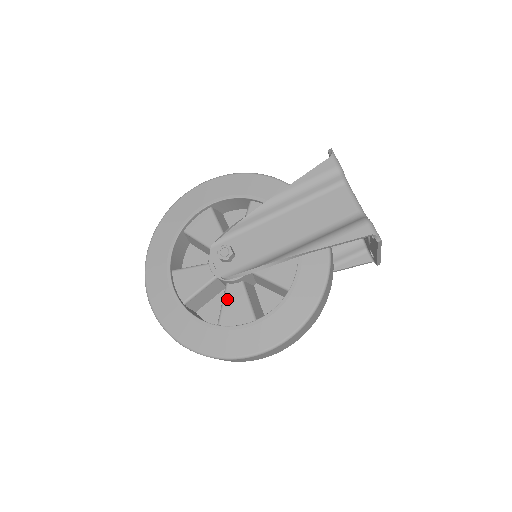
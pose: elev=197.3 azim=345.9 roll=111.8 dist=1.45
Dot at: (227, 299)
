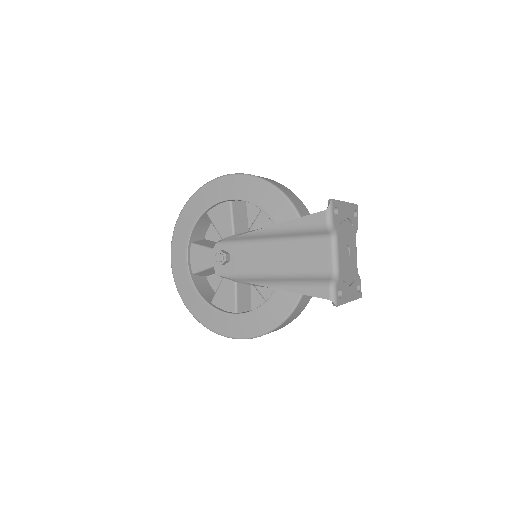
Dot at: (222, 286)
